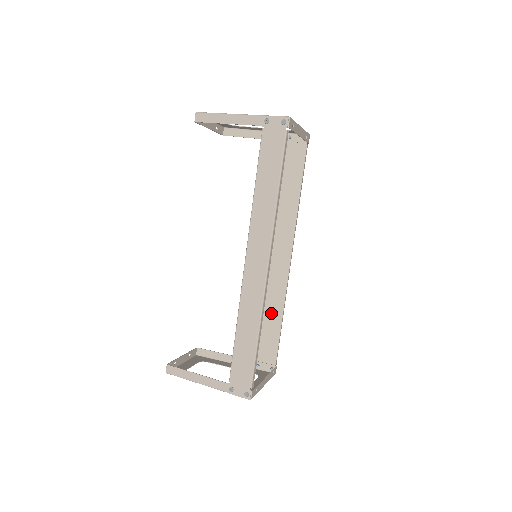
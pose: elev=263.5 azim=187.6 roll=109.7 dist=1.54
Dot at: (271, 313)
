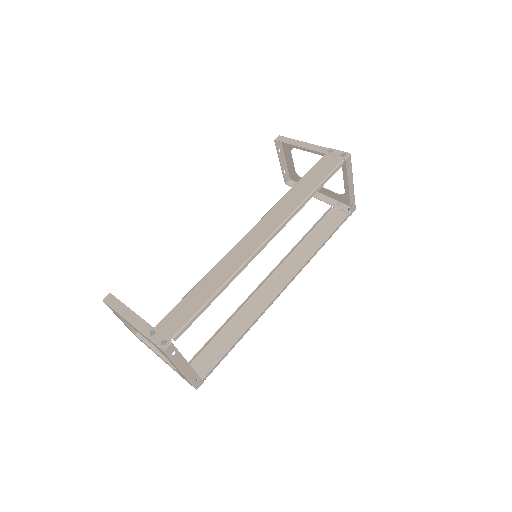
Dot at: (233, 329)
